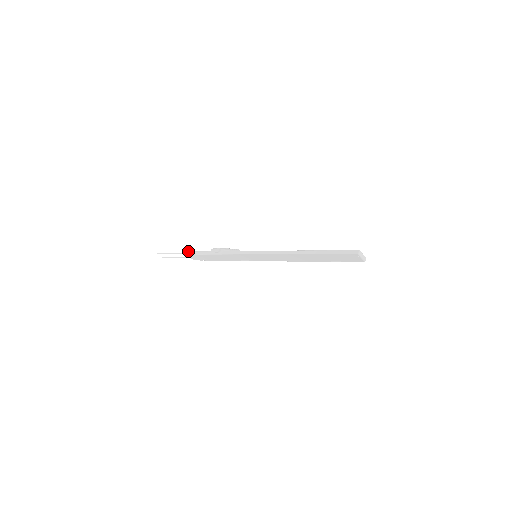
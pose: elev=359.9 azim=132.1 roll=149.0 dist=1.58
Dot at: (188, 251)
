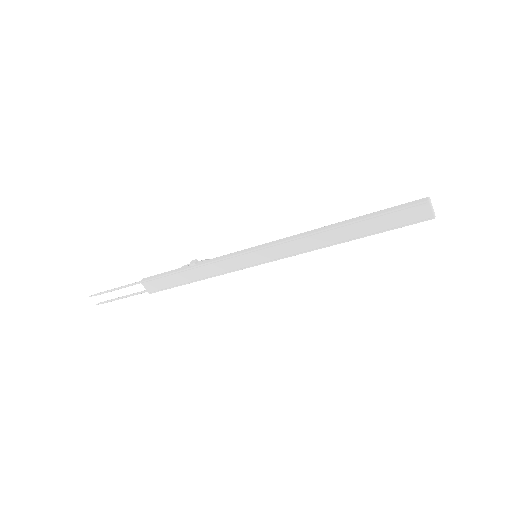
Dot at: (143, 278)
